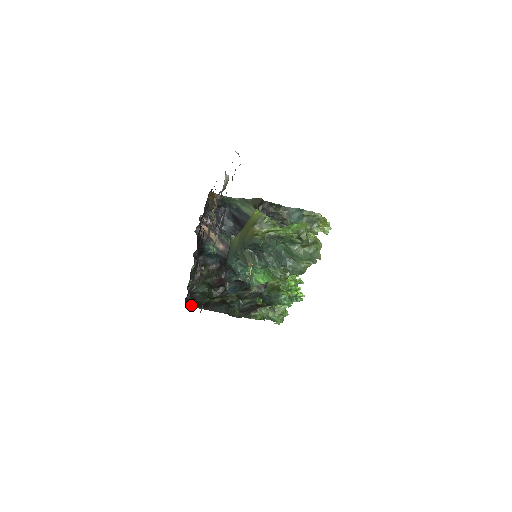
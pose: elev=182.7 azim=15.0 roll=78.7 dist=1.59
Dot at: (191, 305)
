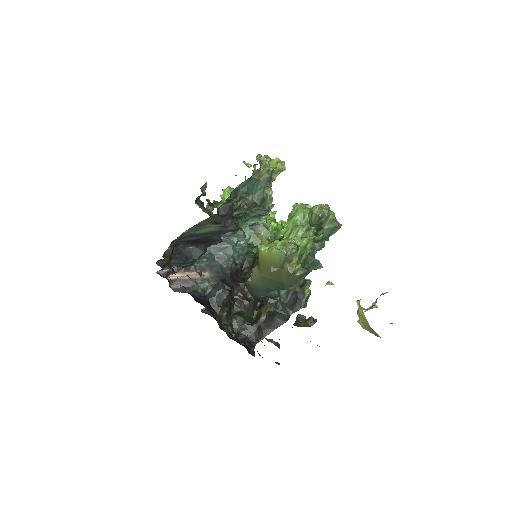
Dot at: occluded
